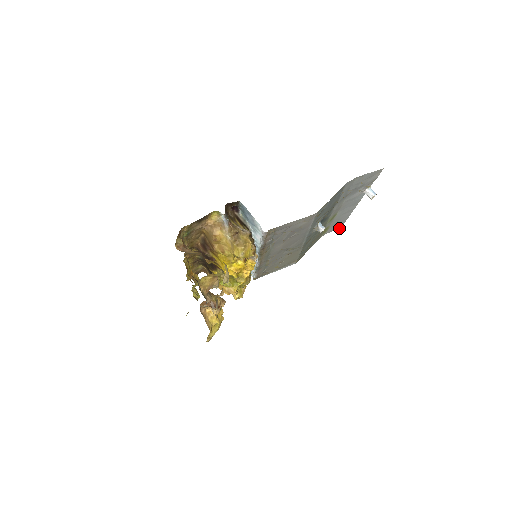
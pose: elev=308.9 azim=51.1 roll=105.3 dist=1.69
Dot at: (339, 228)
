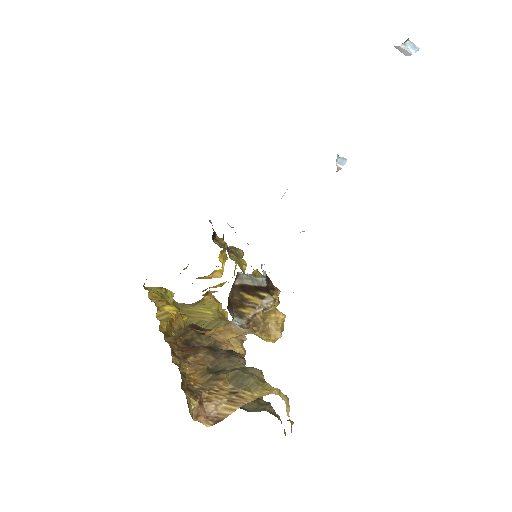
Dot at: occluded
